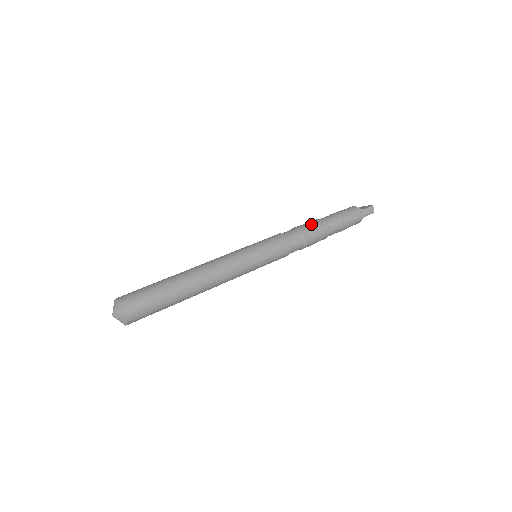
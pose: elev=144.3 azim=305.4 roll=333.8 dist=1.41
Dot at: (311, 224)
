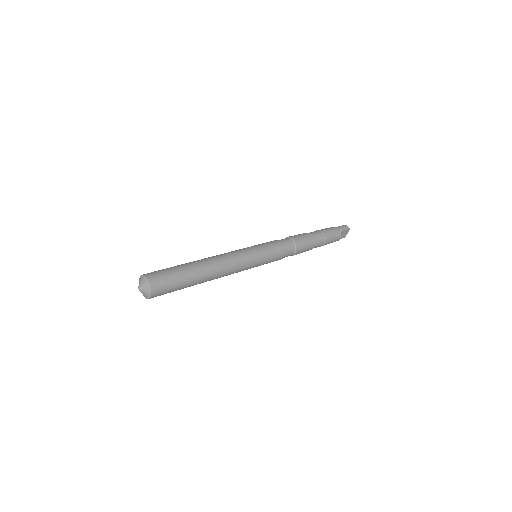
Dot at: occluded
